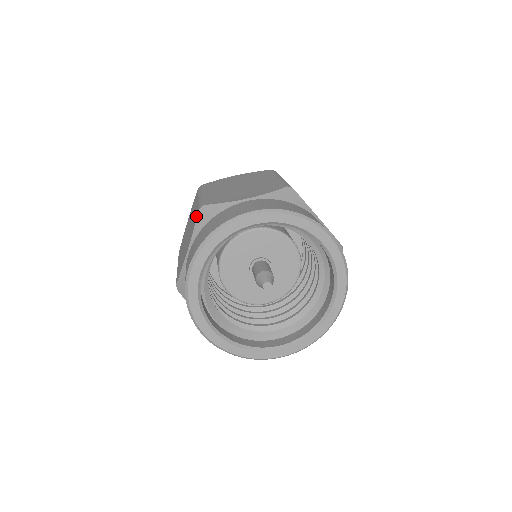
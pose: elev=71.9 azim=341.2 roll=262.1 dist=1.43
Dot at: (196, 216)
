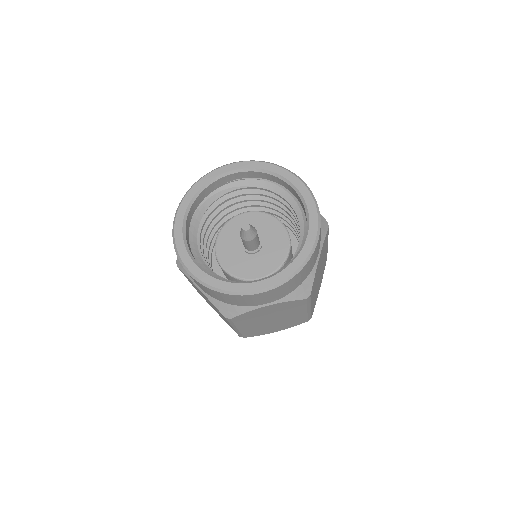
Dot at: occluded
